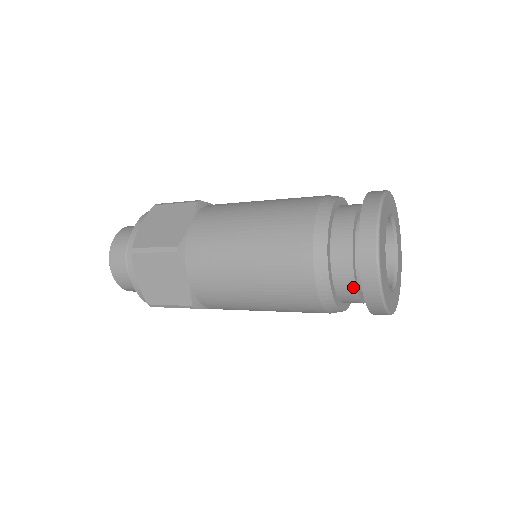
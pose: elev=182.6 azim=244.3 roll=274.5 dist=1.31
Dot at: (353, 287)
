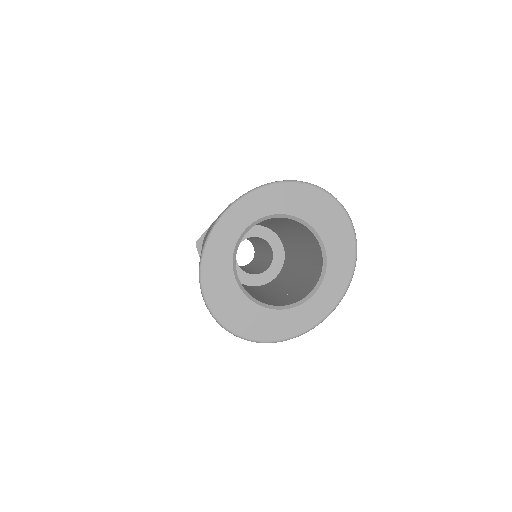
Dot at: occluded
